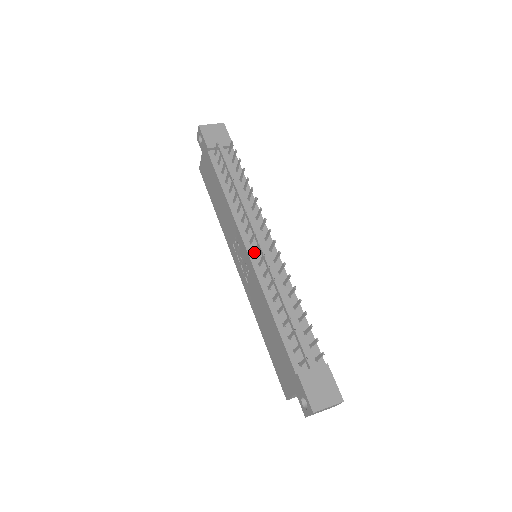
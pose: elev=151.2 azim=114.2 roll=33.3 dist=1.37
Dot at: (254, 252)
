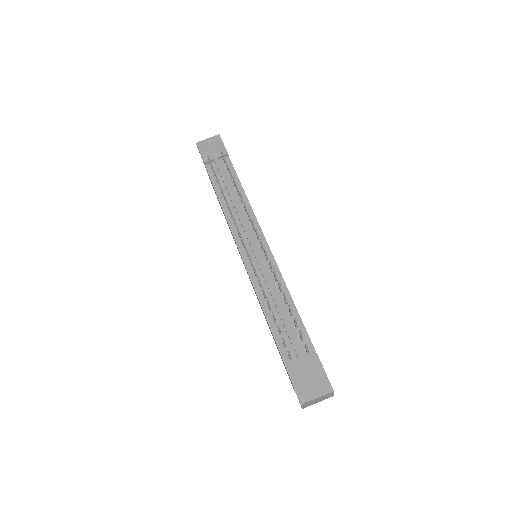
Dot at: (246, 254)
